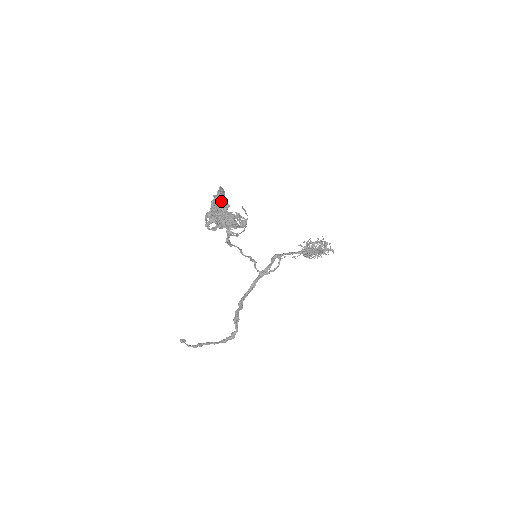
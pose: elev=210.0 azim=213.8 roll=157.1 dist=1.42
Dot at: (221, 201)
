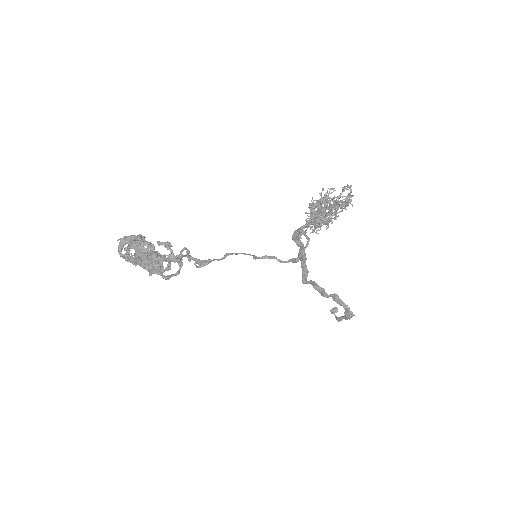
Dot at: (126, 256)
